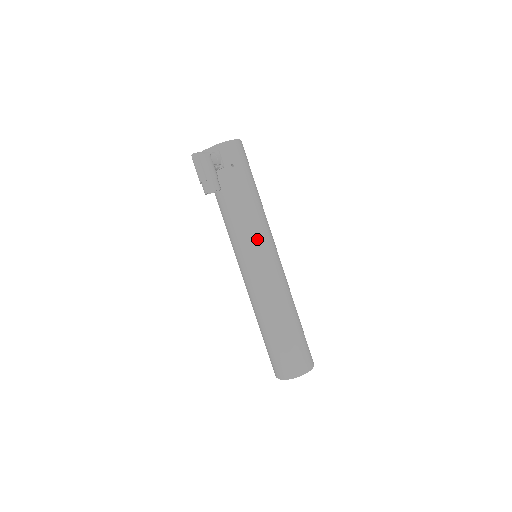
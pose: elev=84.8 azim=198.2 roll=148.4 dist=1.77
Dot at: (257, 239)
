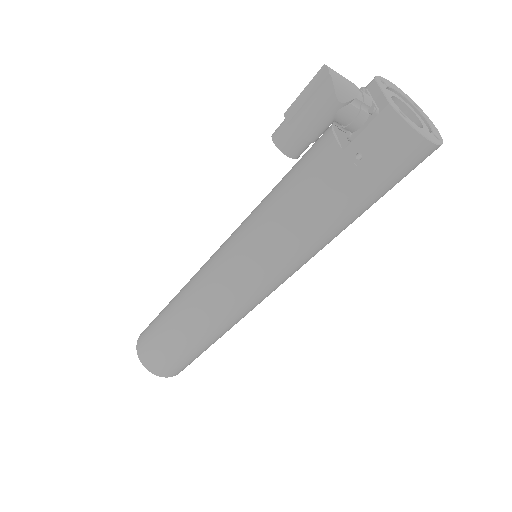
Dot at: (261, 255)
